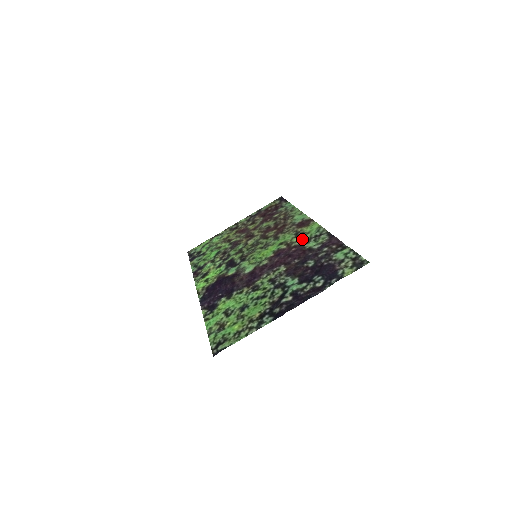
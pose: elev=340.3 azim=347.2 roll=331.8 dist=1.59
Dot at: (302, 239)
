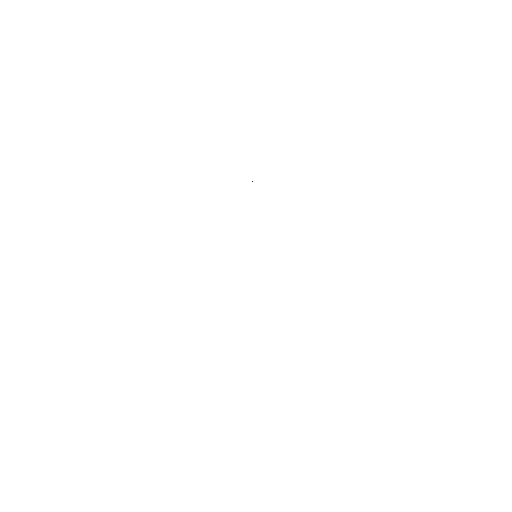
Dot at: occluded
